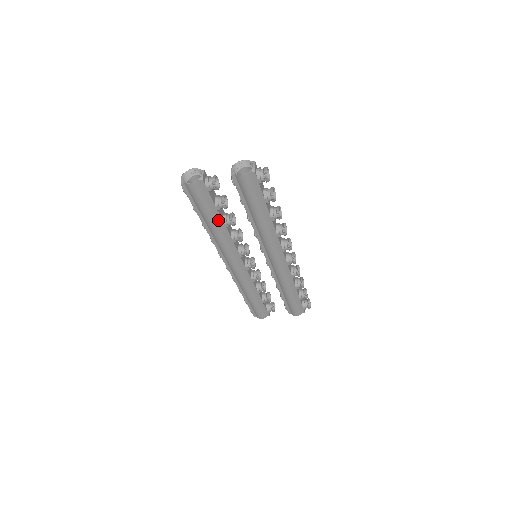
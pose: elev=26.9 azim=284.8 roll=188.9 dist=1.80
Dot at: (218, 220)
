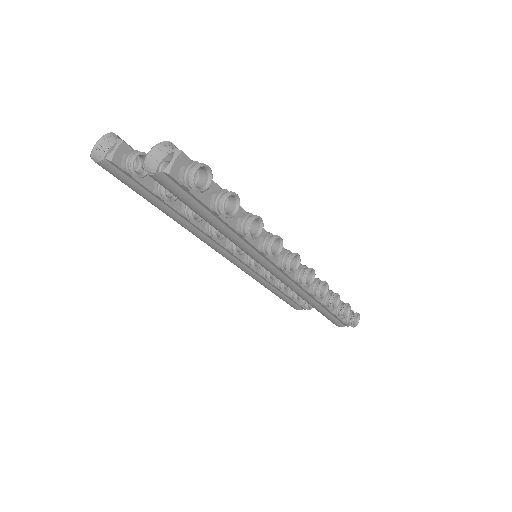
Dot at: (172, 209)
